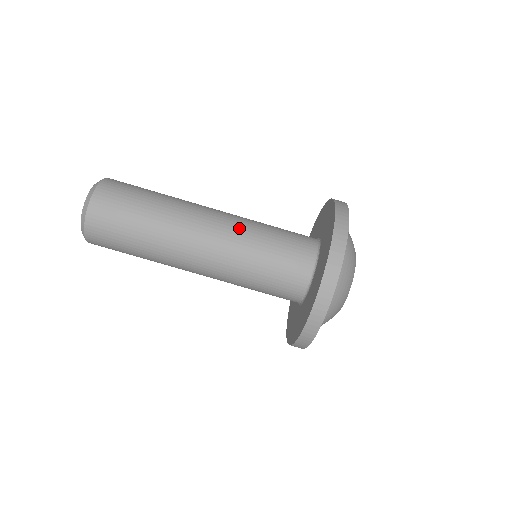
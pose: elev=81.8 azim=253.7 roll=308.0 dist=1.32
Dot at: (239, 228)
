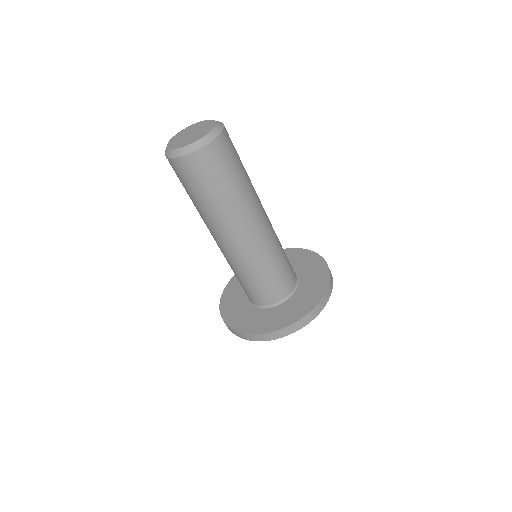
Dot at: (275, 234)
